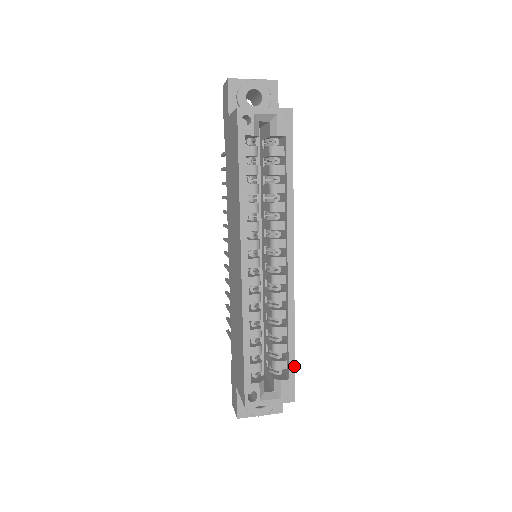
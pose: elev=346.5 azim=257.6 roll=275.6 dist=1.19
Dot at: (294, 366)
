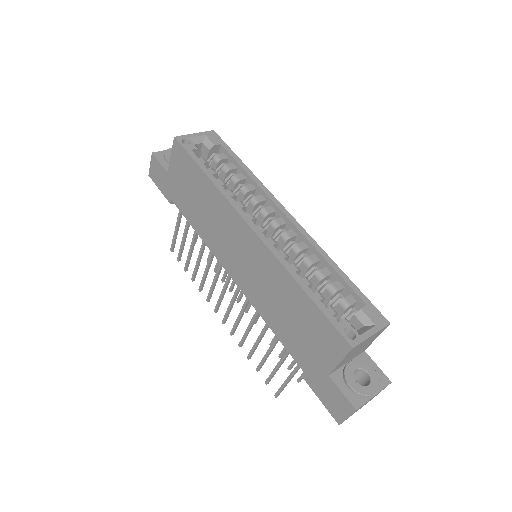
Dot at: (361, 292)
